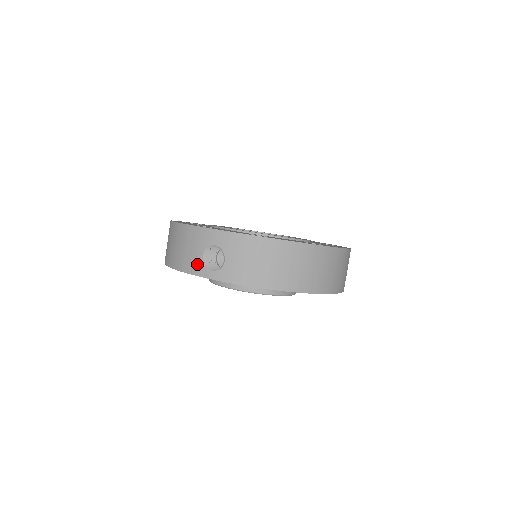
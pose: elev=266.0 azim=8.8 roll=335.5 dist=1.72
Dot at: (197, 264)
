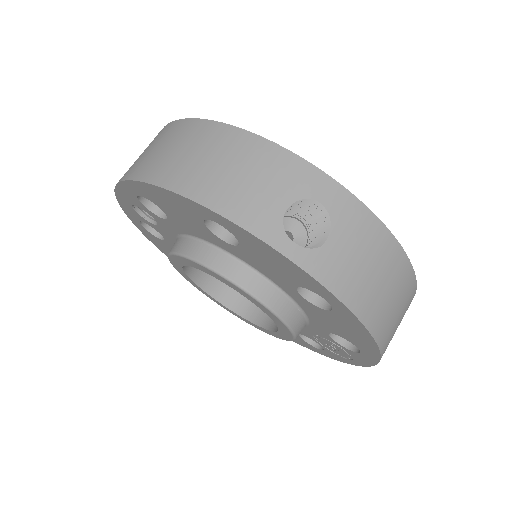
Dot at: (268, 217)
